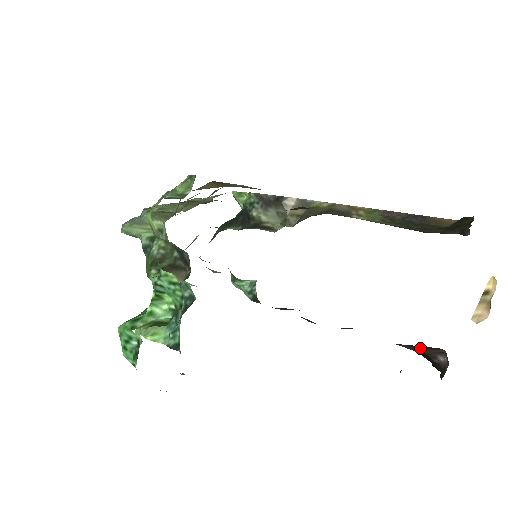
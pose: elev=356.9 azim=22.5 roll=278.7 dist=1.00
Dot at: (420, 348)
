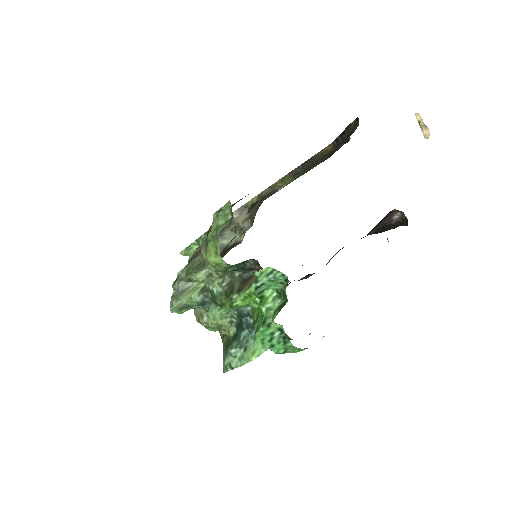
Dot at: (380, 224)
